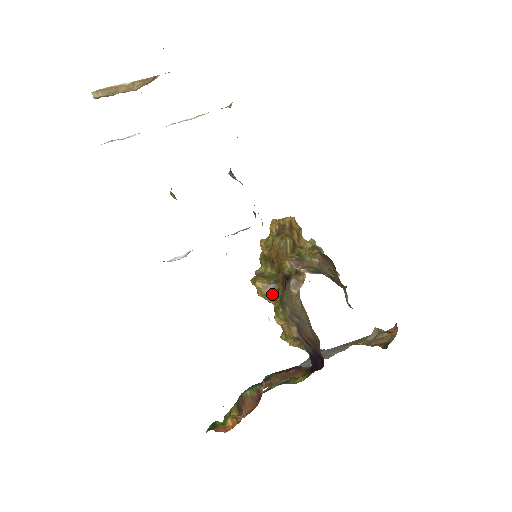
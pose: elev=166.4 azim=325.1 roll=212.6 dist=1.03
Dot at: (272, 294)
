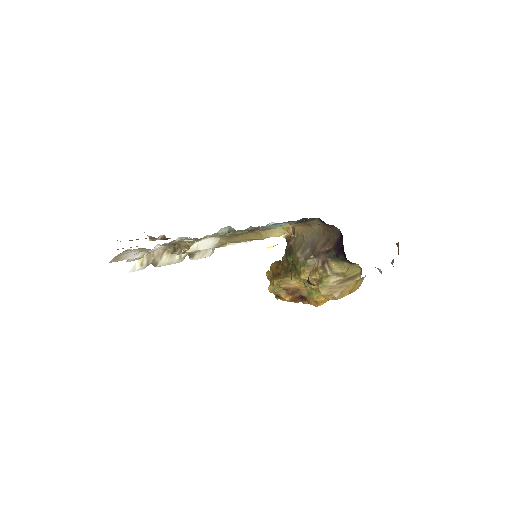
Dot at: (289, 275)
